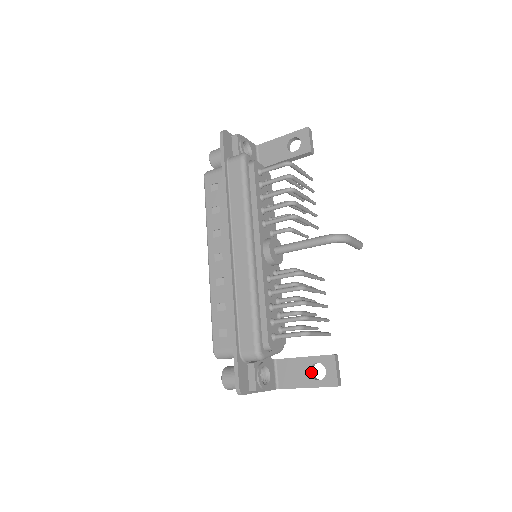
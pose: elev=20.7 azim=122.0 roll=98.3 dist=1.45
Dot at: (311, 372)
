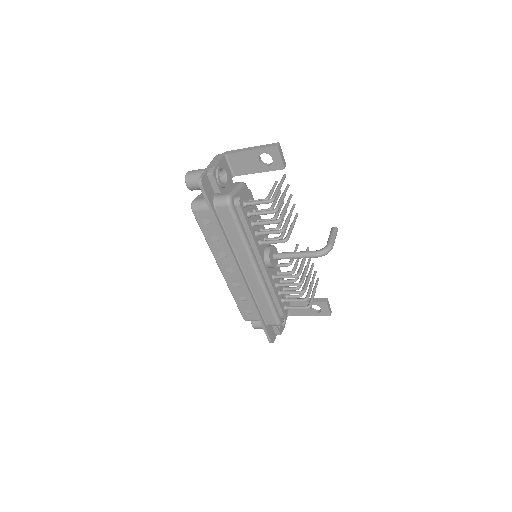
Dot at: (311, 308)
